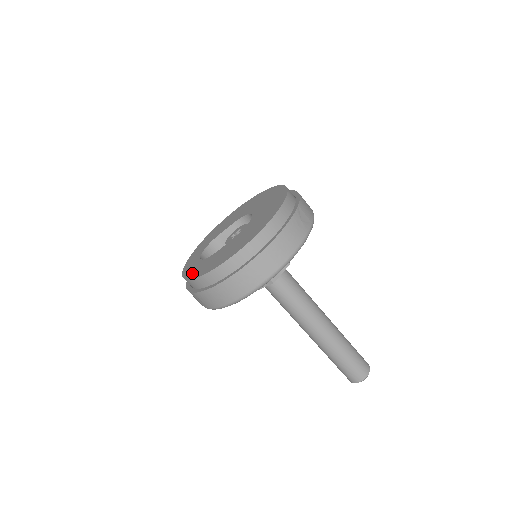
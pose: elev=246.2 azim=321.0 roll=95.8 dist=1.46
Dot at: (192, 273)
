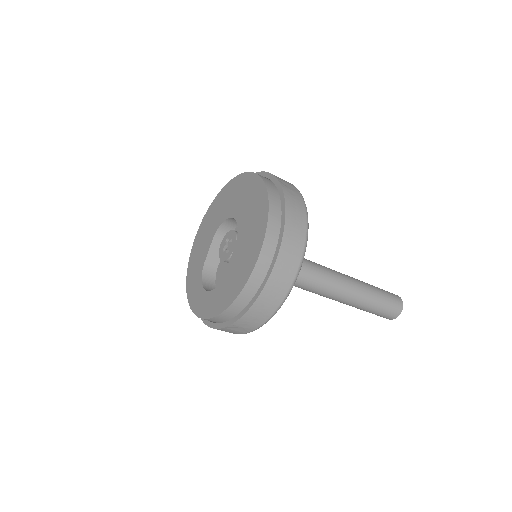
Dot at: (216, 307)
